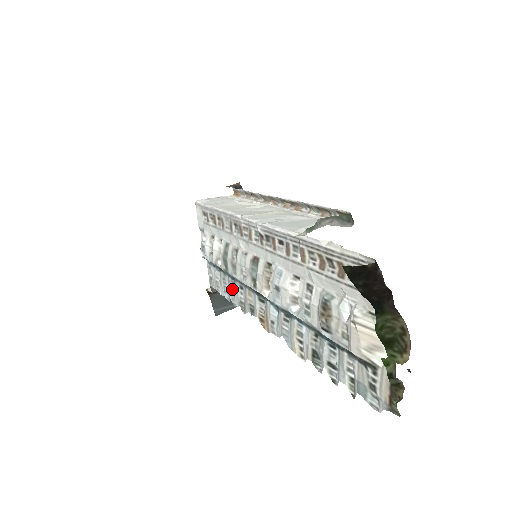
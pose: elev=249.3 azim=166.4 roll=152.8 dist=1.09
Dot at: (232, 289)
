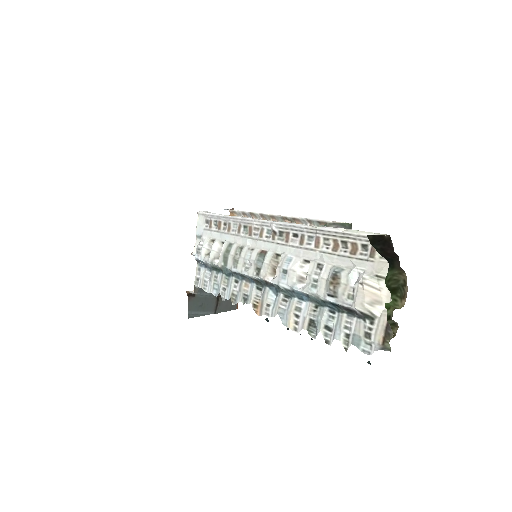
Dot at: (224, 284)
